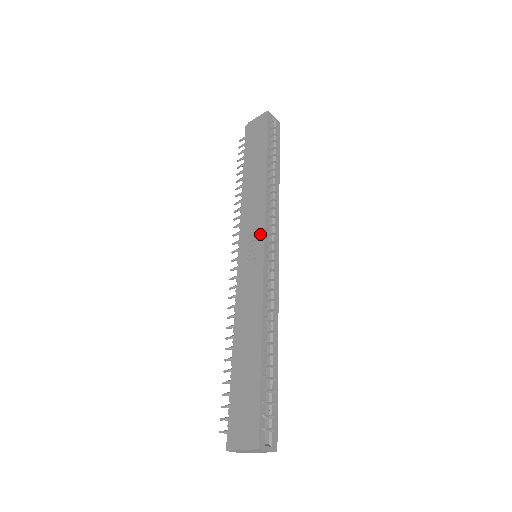
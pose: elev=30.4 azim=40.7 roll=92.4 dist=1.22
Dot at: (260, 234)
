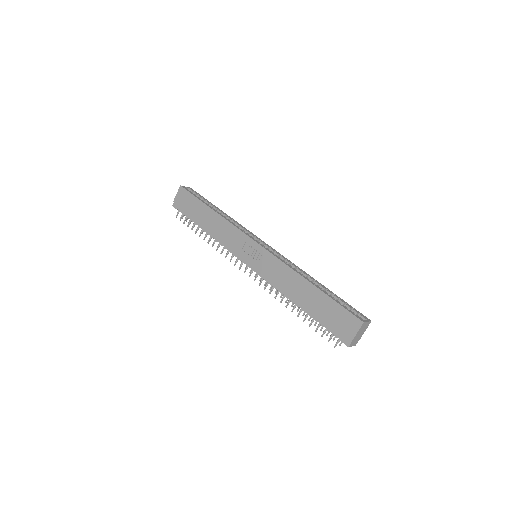
Dot at: (249, 241)
